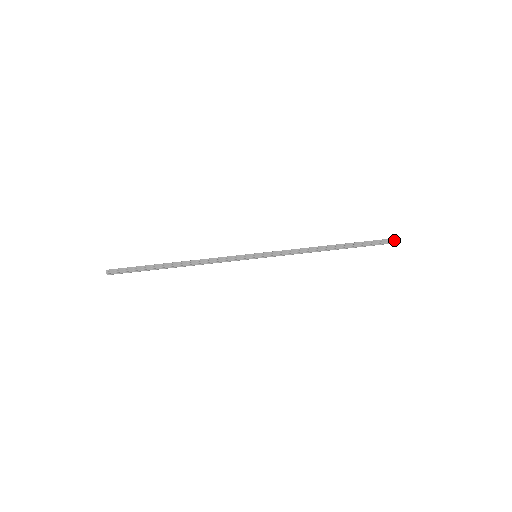
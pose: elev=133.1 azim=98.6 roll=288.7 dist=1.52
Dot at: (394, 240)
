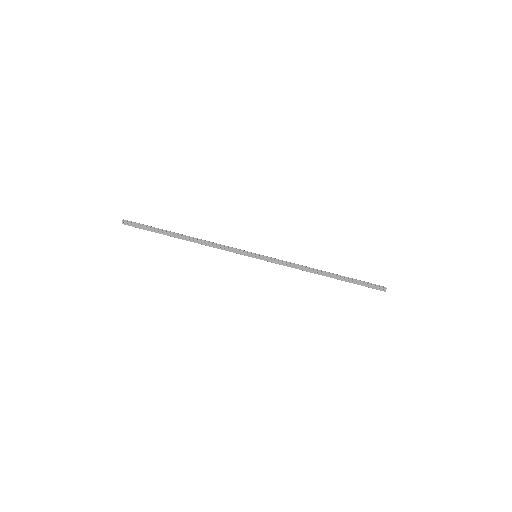
Dot at: (384, 290)
